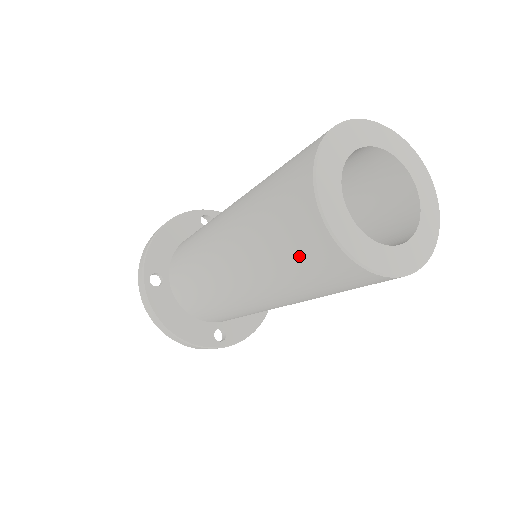
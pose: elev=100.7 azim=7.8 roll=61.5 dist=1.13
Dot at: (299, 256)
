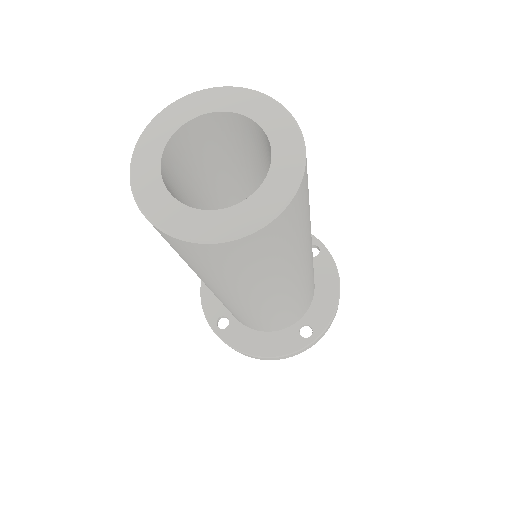
Dot at: occluded
